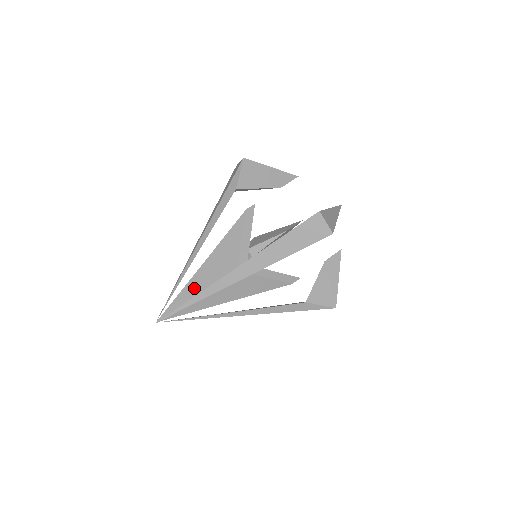
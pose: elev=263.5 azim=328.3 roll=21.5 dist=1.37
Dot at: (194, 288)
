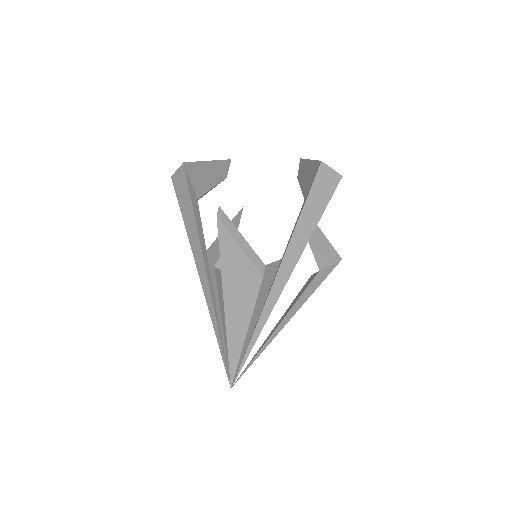
Dot at: (237, 324)
